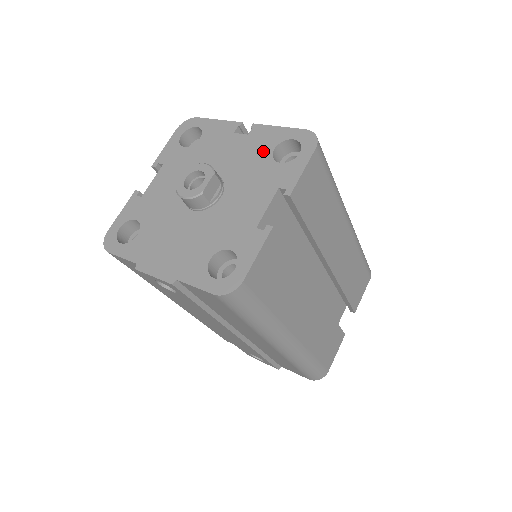
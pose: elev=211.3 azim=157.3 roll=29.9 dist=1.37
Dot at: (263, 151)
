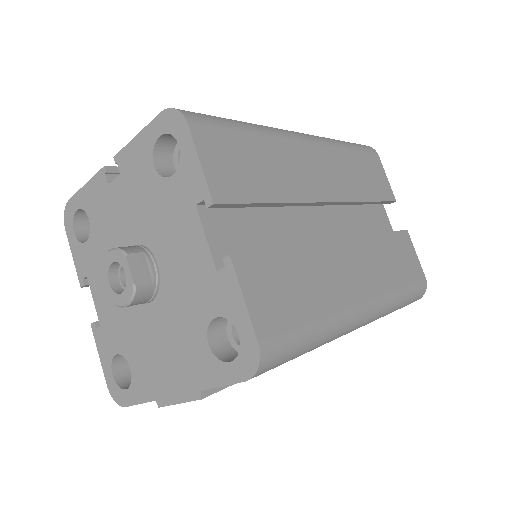
Dot at: (147, 178)
